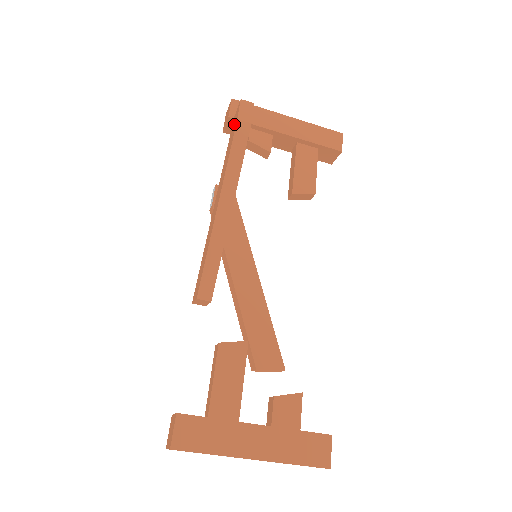
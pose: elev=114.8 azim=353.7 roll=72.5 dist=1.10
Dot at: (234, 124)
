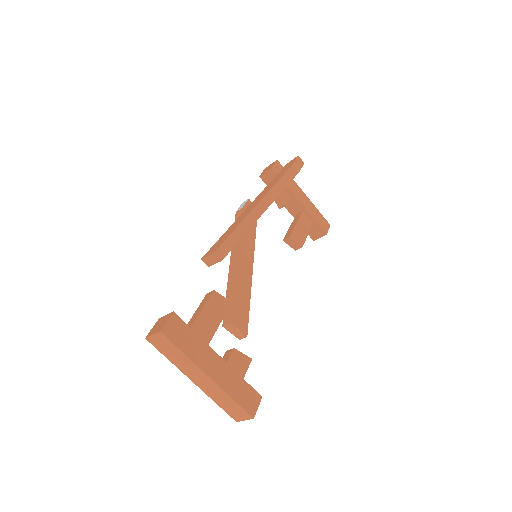
Dot at: (287, 166)
